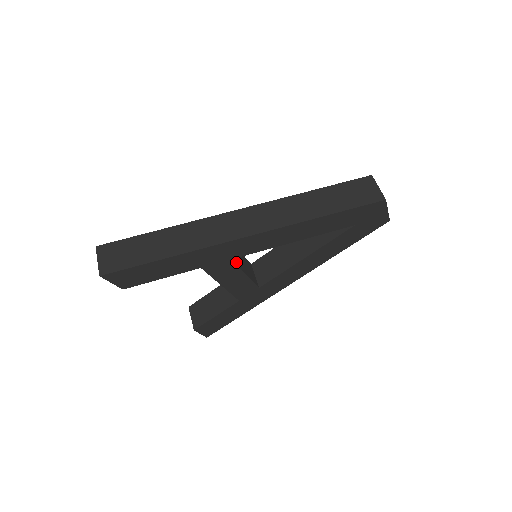
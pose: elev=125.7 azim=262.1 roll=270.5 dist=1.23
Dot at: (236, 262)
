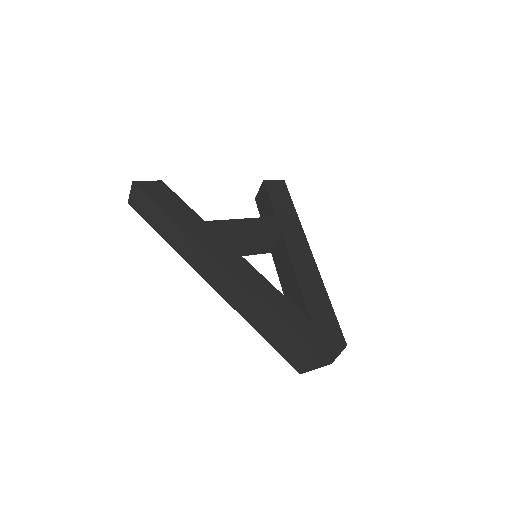
Dot at: occluded
